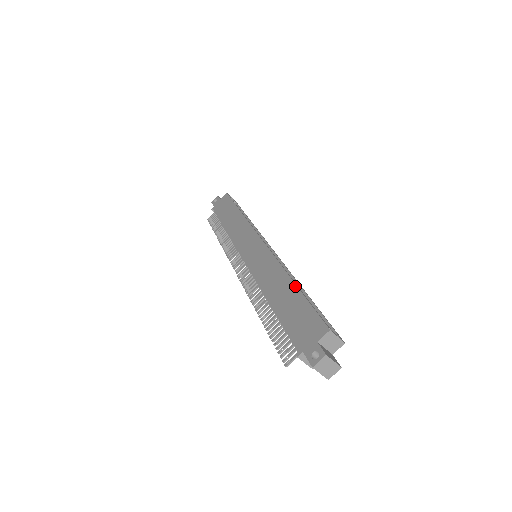
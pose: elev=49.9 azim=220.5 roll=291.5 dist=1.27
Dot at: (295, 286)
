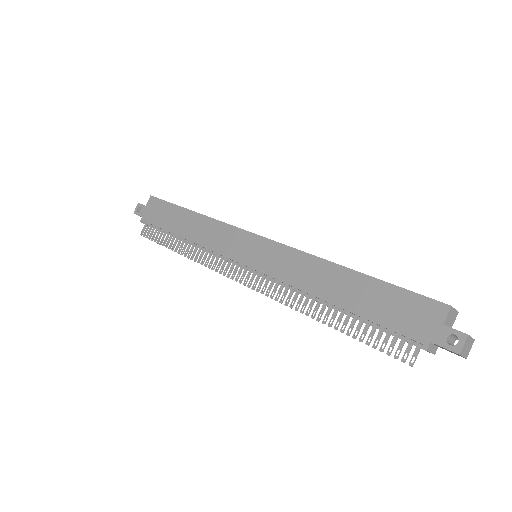
Dot at: (357, 273)
